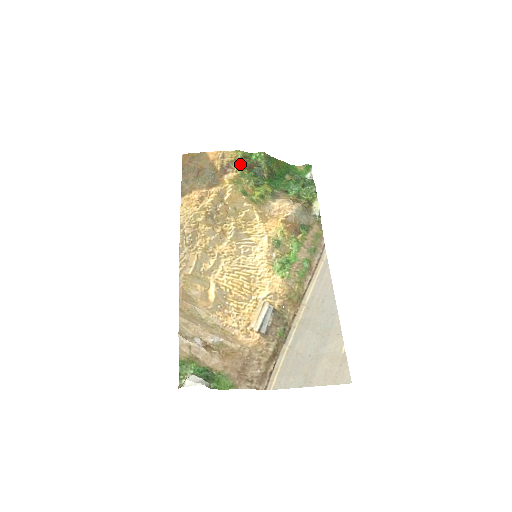
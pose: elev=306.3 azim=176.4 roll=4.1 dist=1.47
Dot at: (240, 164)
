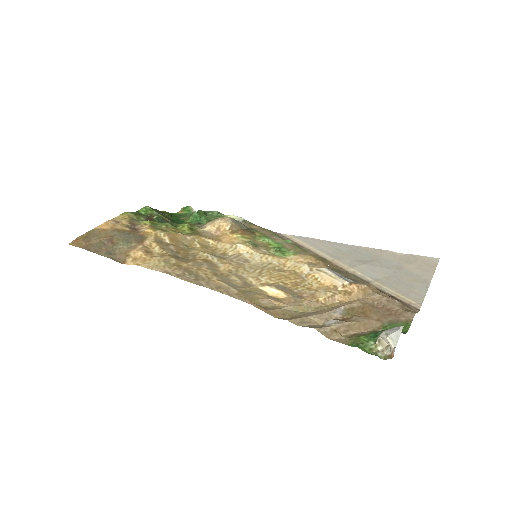
Dot at: (140, 220)
